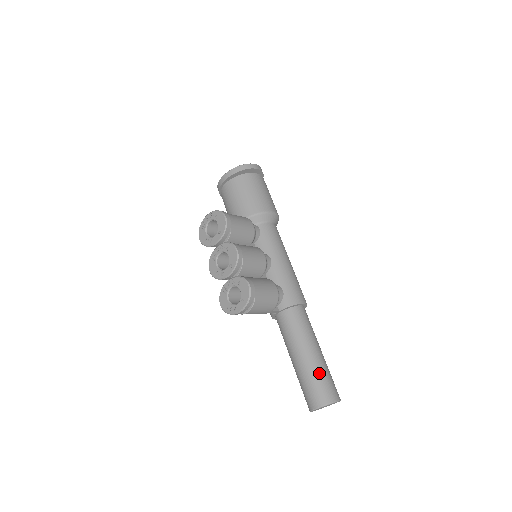
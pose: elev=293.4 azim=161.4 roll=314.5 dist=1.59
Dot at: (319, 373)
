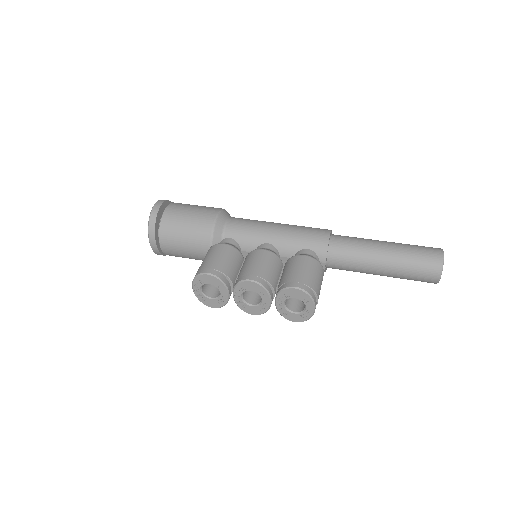
Dot at: (408, 257)
